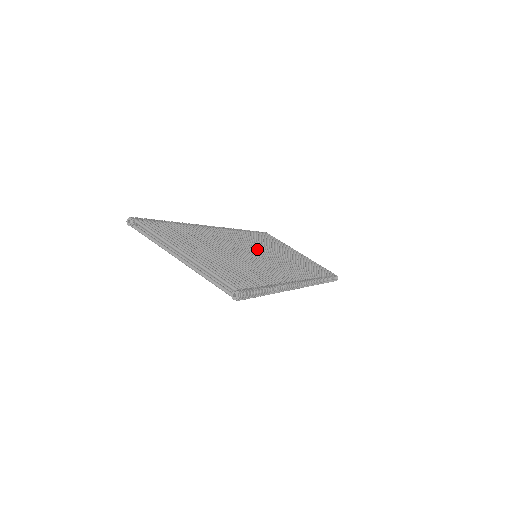
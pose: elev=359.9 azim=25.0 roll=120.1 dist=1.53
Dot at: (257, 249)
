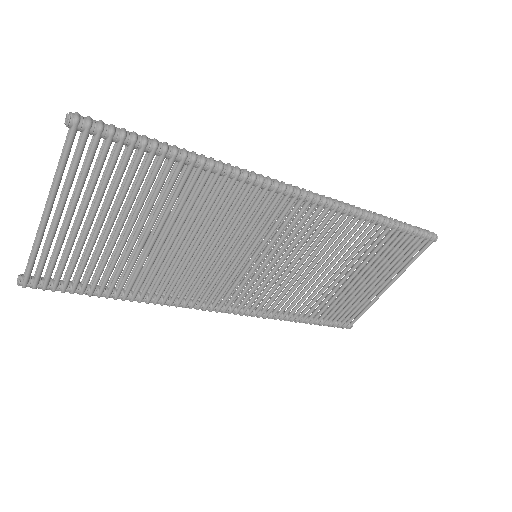
Dot at: occluded
